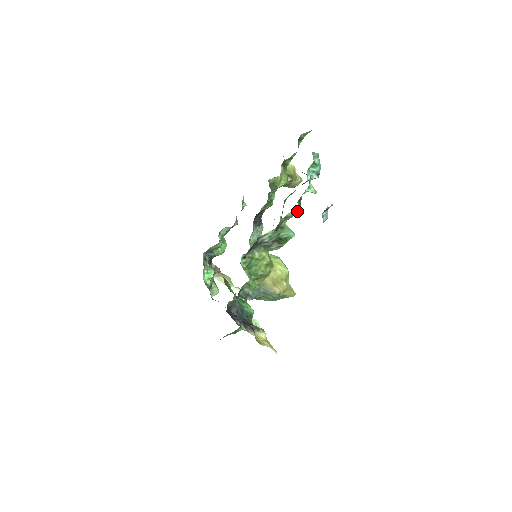
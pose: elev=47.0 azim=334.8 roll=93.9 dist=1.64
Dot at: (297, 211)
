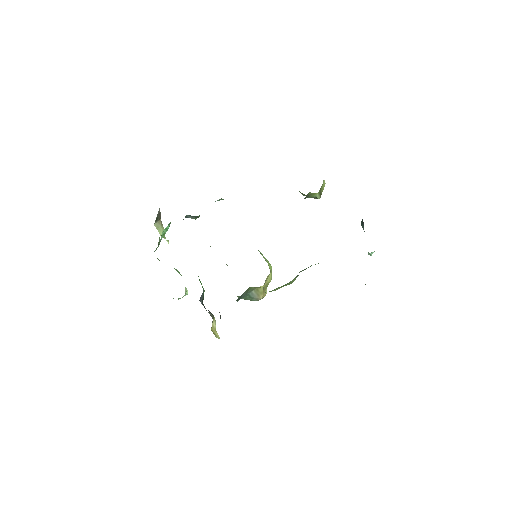
Dot at: occluded
